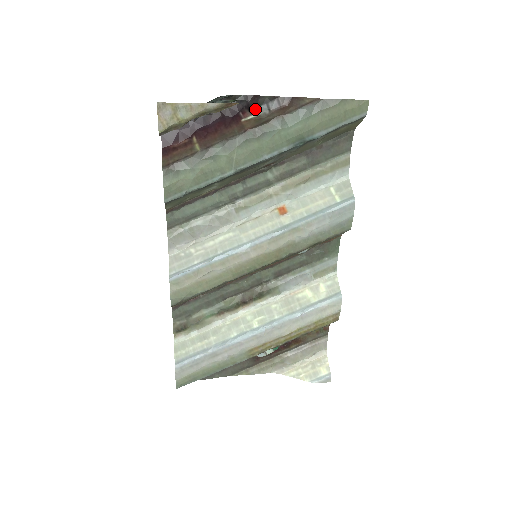
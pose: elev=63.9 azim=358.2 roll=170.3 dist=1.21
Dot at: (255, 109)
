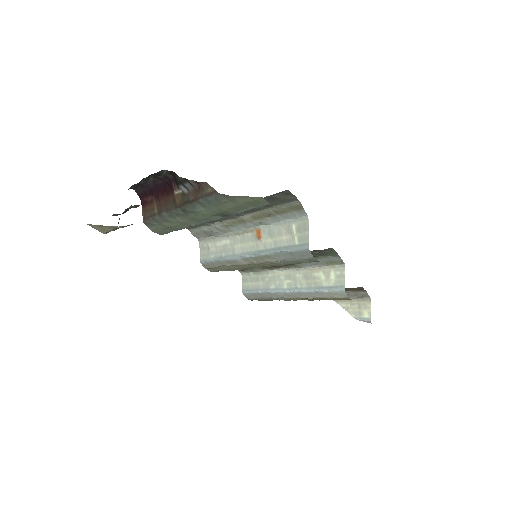
Dot at: (178, 186)
